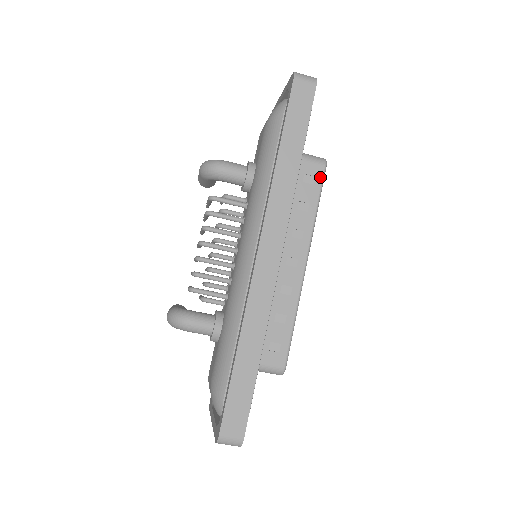
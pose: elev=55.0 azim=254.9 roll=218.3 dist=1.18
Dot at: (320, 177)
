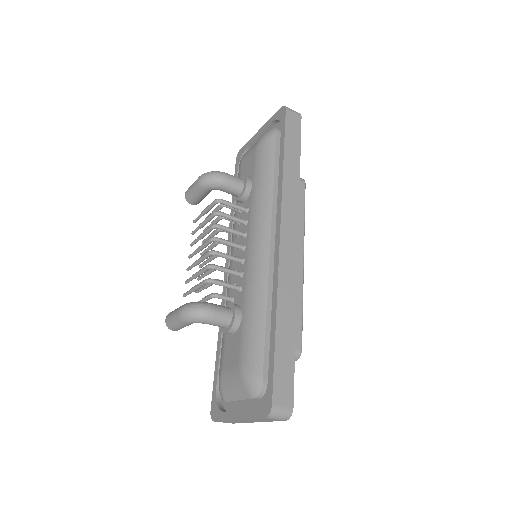
Dot at: (303, 191)
